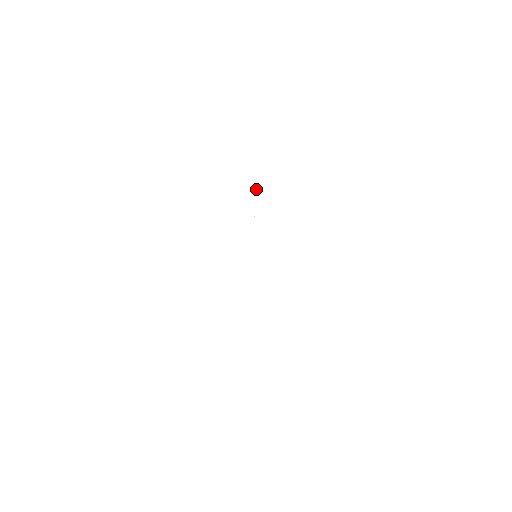
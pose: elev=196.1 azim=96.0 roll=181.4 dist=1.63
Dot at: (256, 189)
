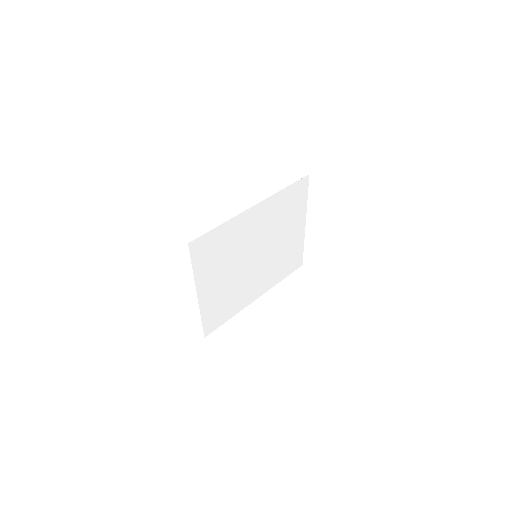
Dot at: occluded
